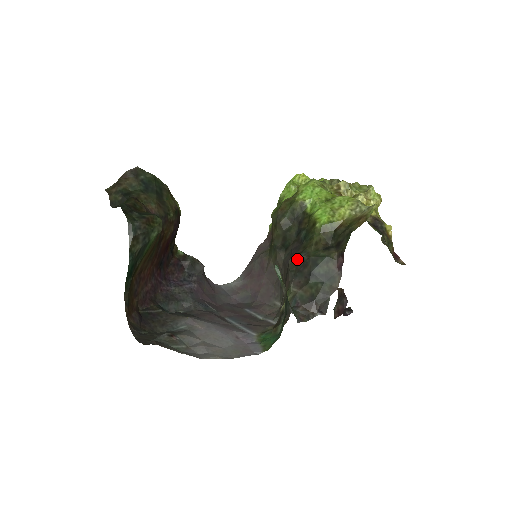
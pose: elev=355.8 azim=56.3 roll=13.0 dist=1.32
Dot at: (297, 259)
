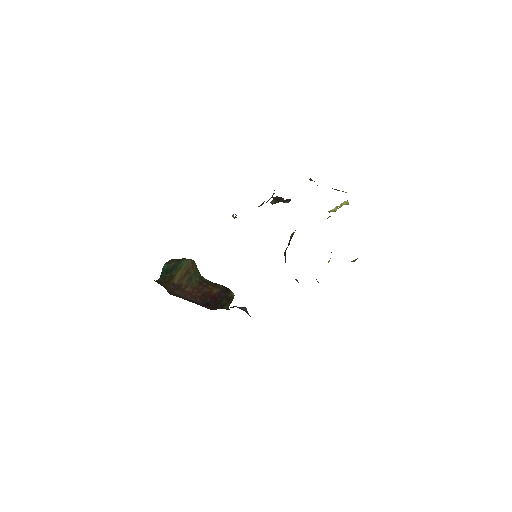
Dot at: occluded
